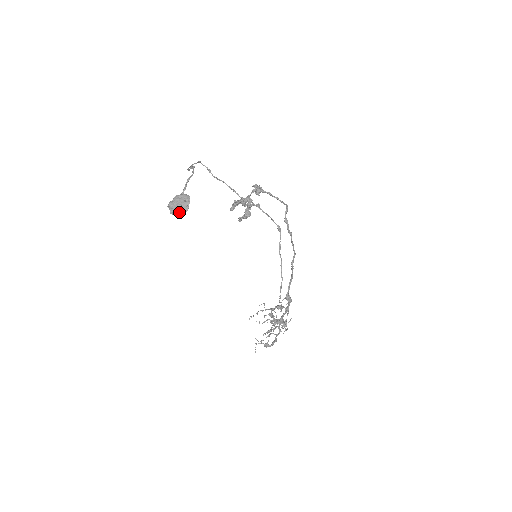
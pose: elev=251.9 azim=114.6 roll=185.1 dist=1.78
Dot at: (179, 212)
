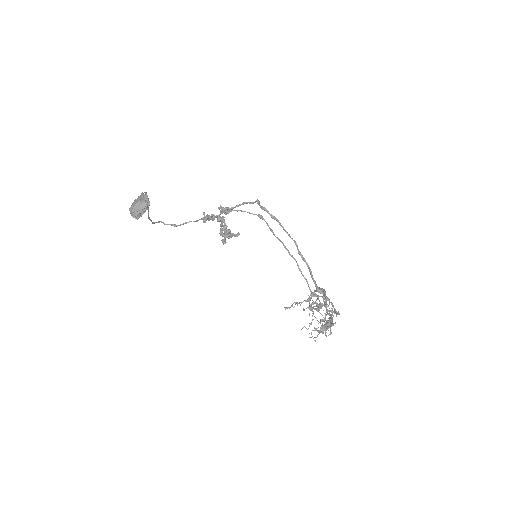
Dot at: (141, 207)
